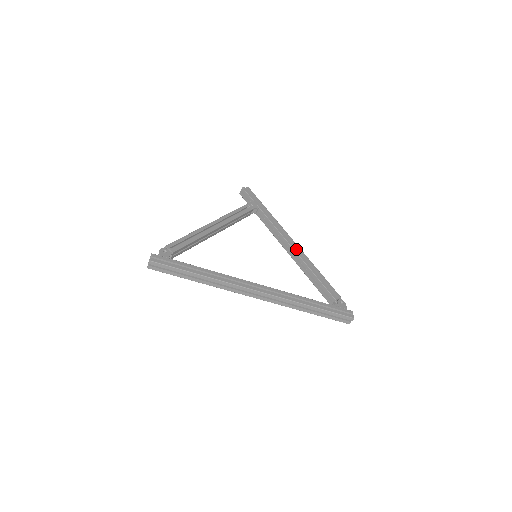
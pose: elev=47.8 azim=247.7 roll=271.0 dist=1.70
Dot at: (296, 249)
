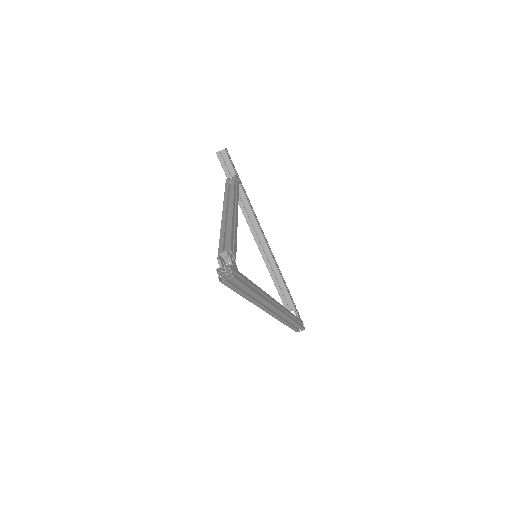
Dot at: (269, 247)
